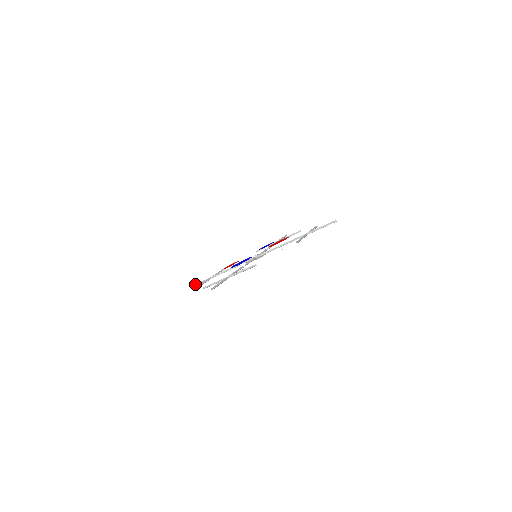
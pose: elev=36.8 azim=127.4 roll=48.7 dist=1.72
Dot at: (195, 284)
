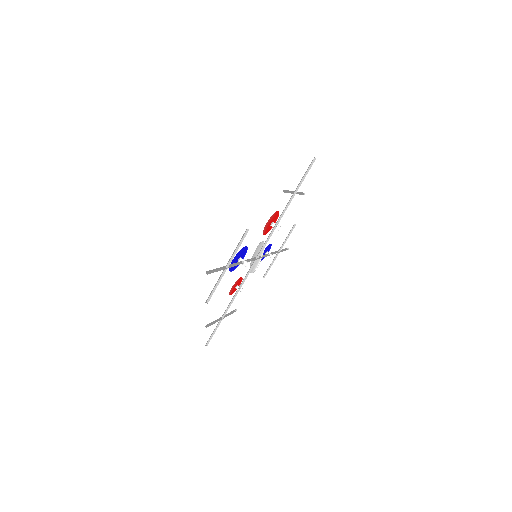
Dot at: (209, 339)
